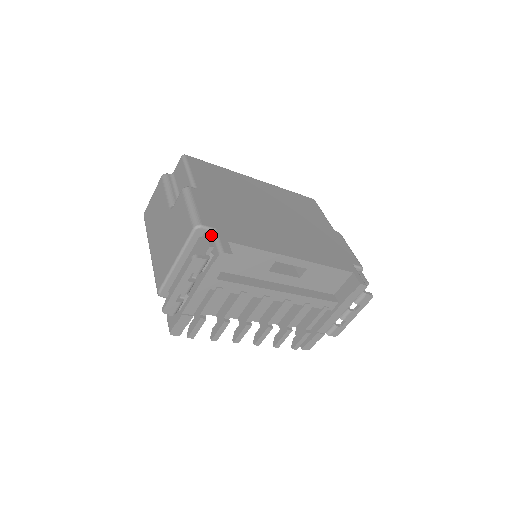
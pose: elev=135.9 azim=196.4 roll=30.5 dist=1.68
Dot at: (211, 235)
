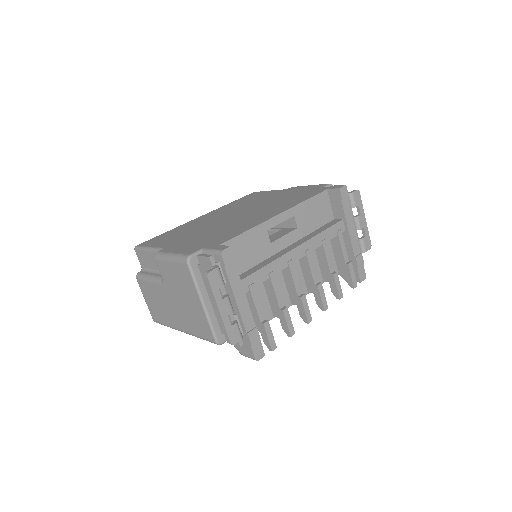
Dot at: occluded
